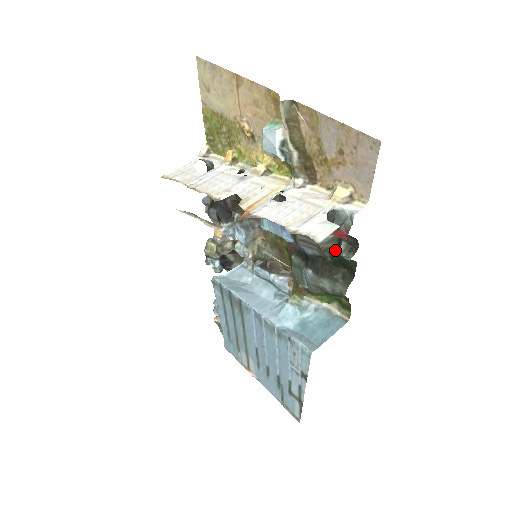
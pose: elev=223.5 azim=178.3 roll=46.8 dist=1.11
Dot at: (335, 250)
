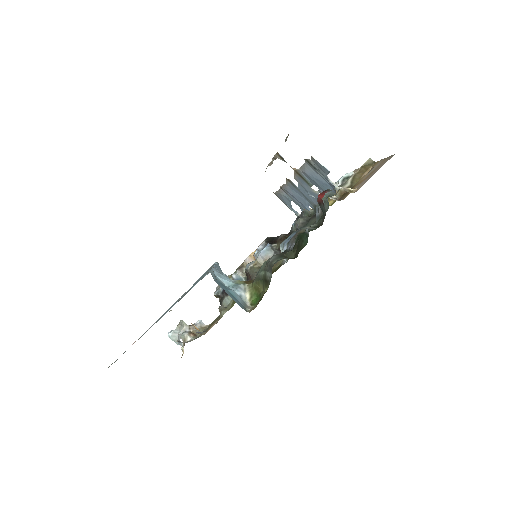
Dot at: occluded
